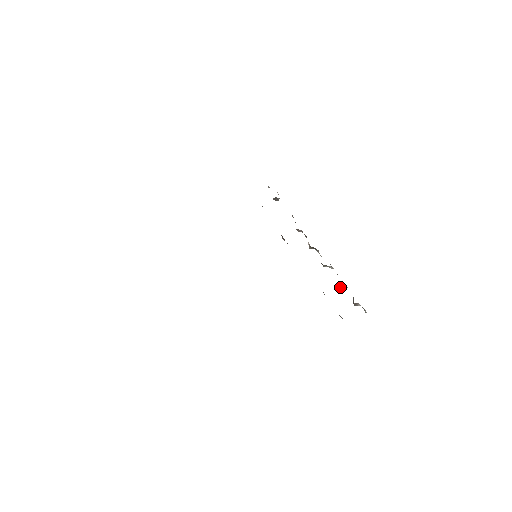
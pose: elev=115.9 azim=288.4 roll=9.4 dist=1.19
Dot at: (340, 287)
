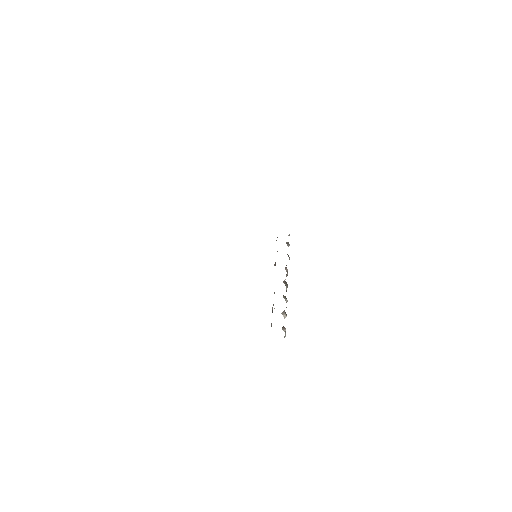
Dot at: (282, 314)
